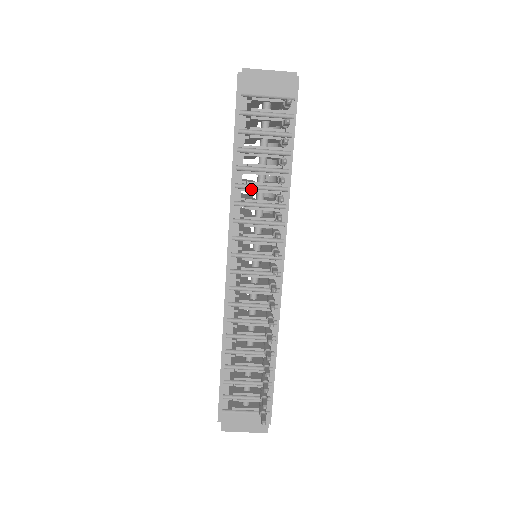
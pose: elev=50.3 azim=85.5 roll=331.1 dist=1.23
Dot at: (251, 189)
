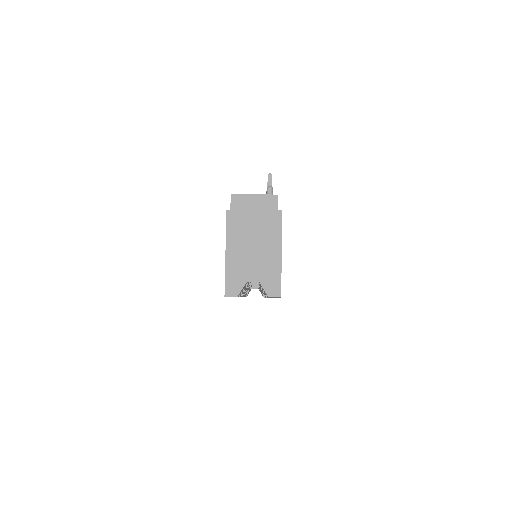
Dot at: occluded
